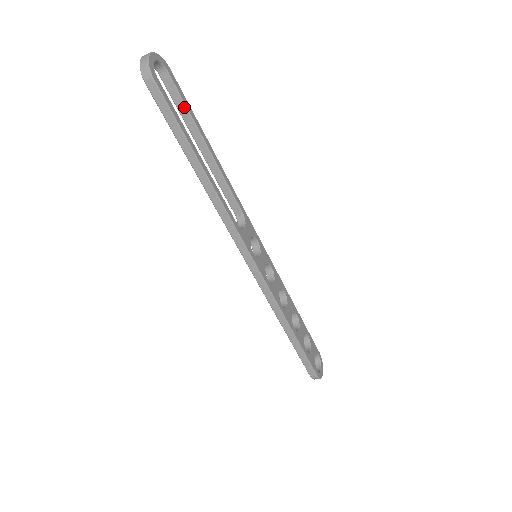
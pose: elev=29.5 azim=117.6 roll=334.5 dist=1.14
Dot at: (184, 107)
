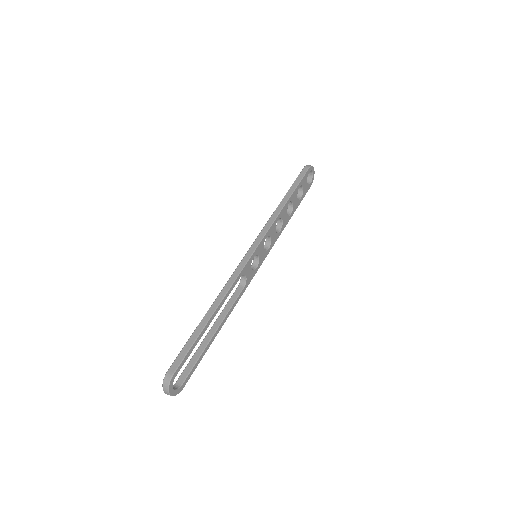
Dot at: (191, 352)
